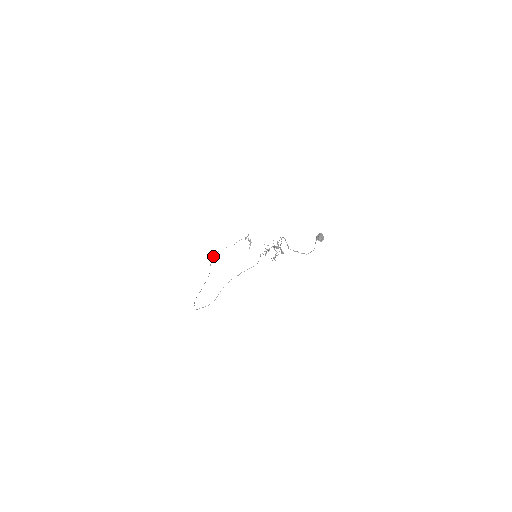
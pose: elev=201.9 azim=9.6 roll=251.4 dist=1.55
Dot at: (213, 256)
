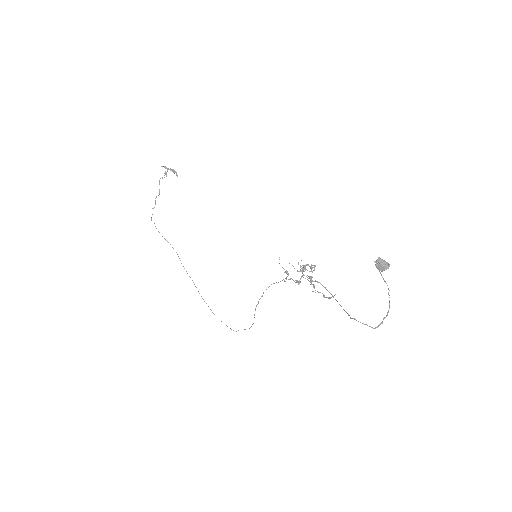
Dot at: occluded
